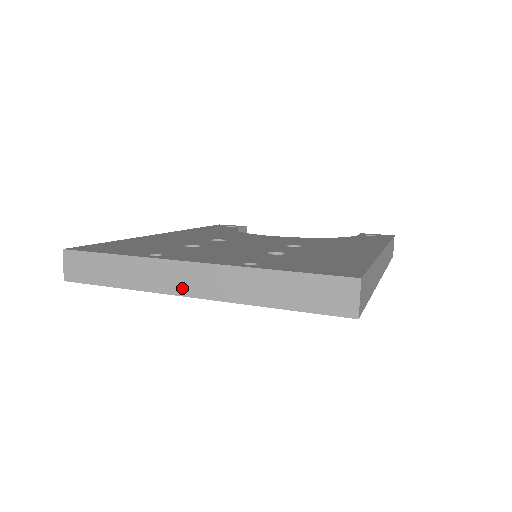
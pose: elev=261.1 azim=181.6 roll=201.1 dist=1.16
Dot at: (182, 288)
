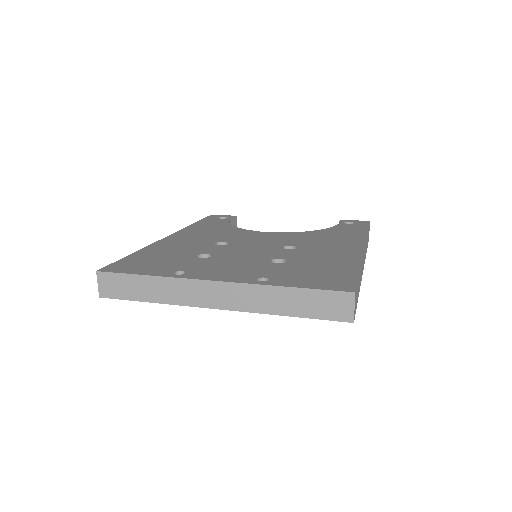
Dot at: (207, 302)
